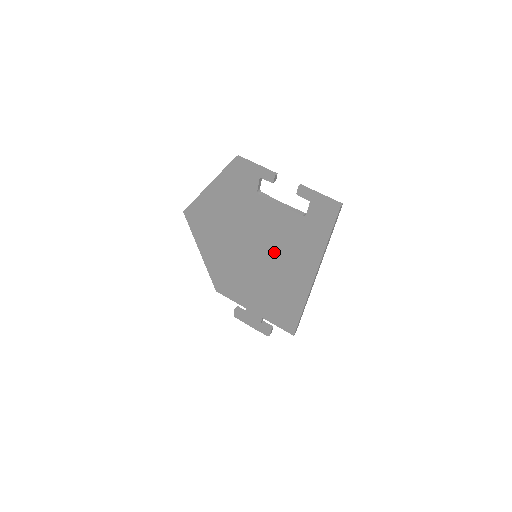
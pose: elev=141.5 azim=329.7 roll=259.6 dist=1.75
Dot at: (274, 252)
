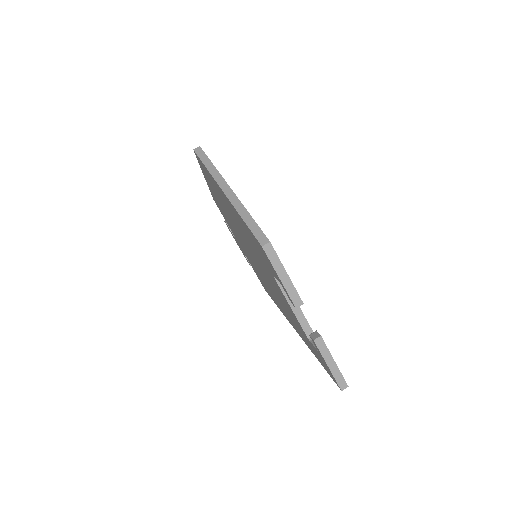
Dot at: occluded
